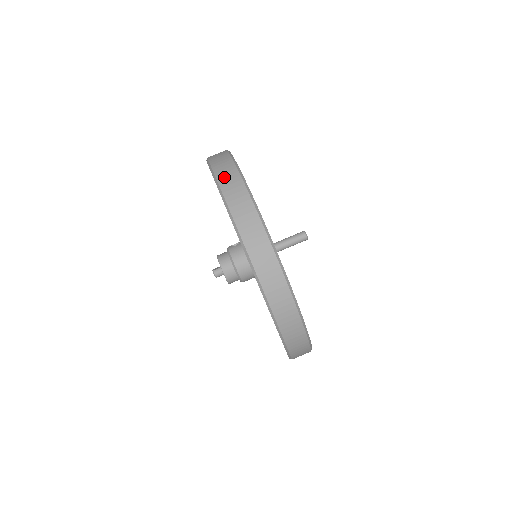
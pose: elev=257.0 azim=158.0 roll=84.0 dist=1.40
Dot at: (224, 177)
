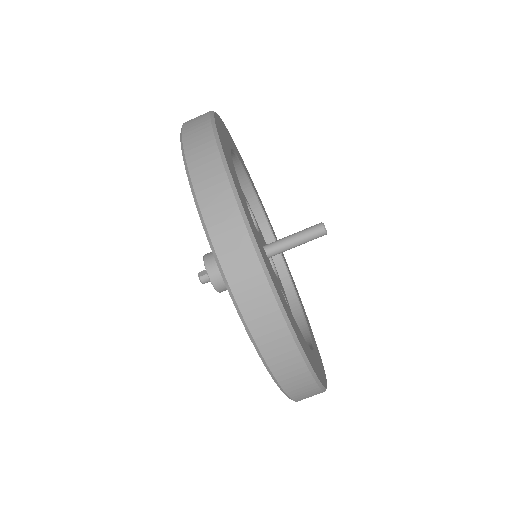
Dot at: (211, 205)
